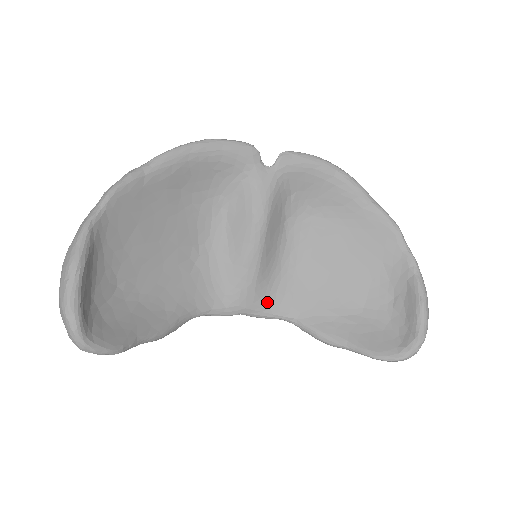
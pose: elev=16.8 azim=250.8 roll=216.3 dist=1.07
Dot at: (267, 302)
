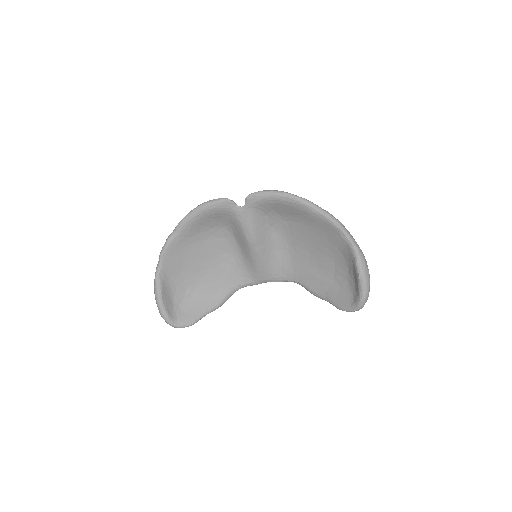
Dot at: (278, 274)
